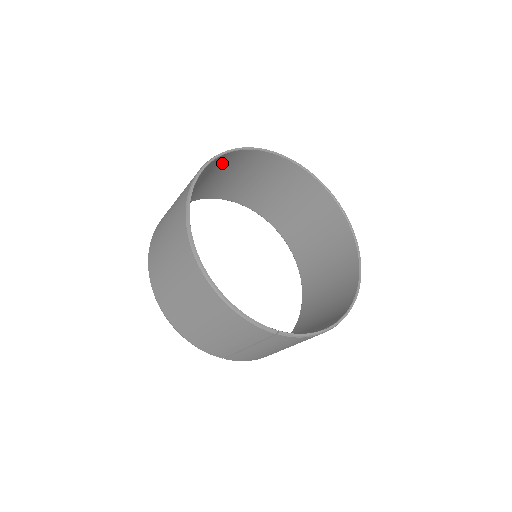
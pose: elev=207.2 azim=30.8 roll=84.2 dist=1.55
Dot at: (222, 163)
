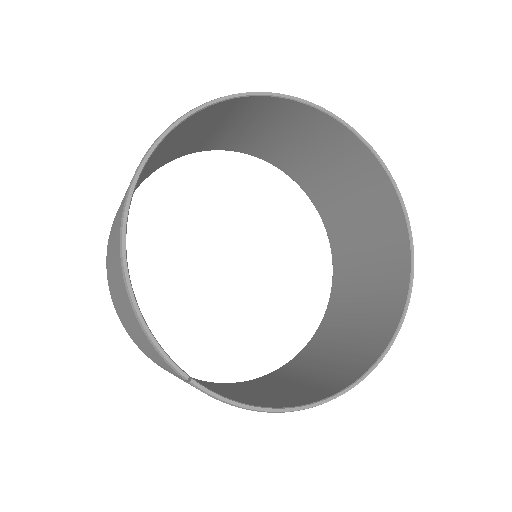
Dot at: (264, 110)
